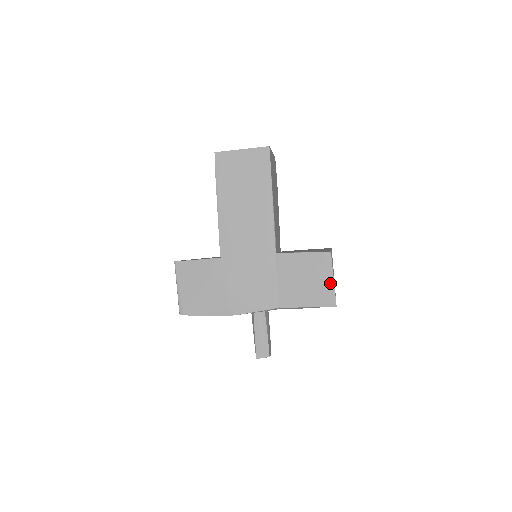
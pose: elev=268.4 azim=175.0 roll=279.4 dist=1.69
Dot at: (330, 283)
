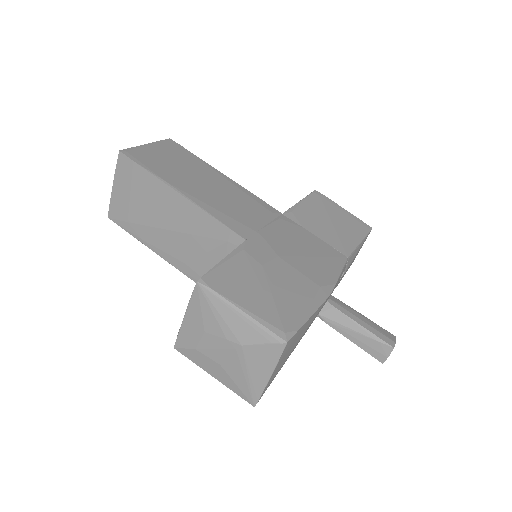
Dot at: (346, 213)
